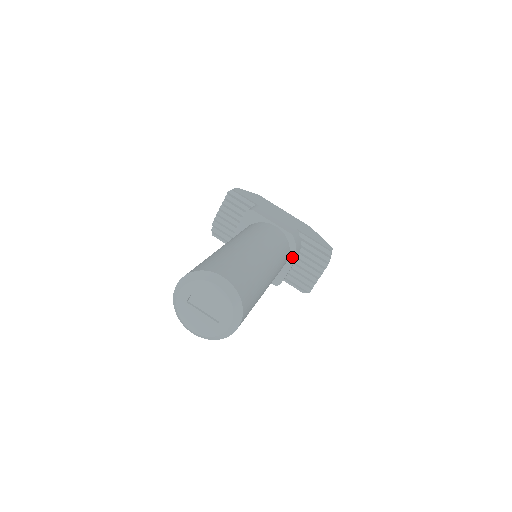
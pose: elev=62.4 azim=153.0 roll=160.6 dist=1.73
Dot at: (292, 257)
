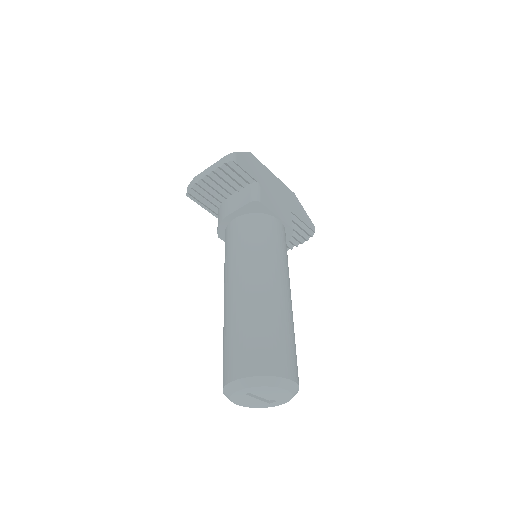
Dot at: occluded
